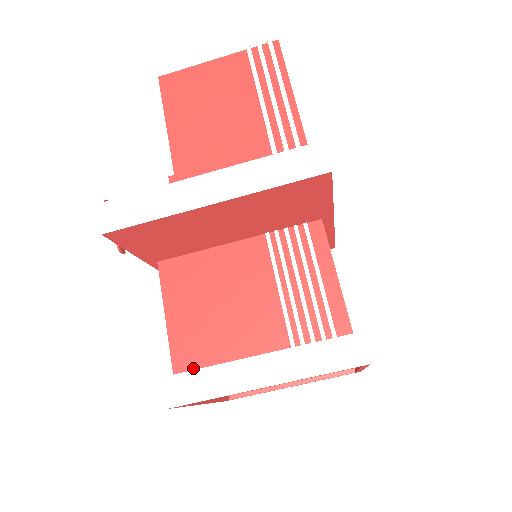
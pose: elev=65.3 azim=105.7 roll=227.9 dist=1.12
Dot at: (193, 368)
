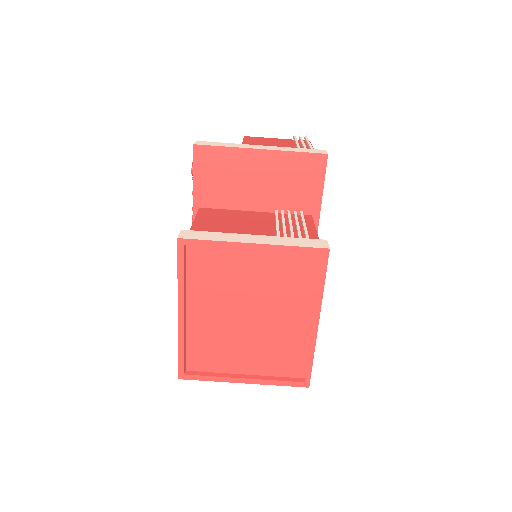
Dot at: occluded
